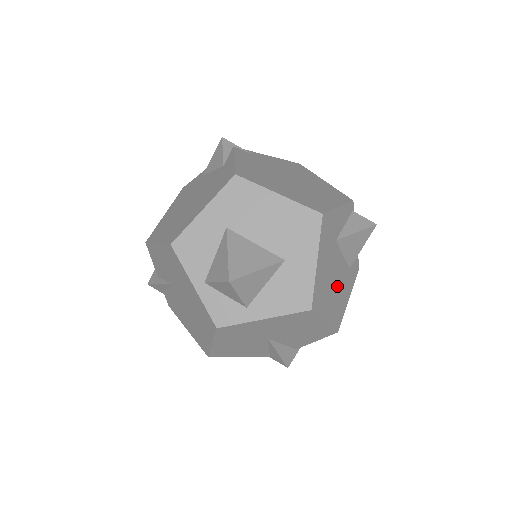
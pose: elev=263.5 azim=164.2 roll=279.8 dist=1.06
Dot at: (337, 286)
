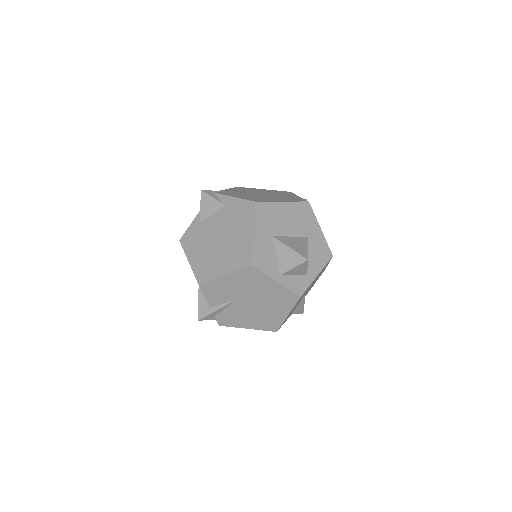
Dot at: occluded
